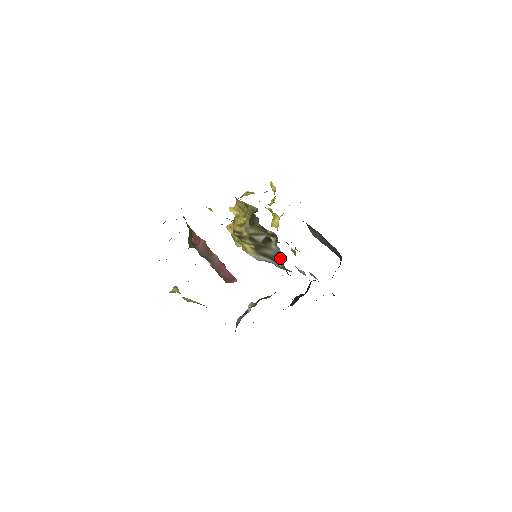
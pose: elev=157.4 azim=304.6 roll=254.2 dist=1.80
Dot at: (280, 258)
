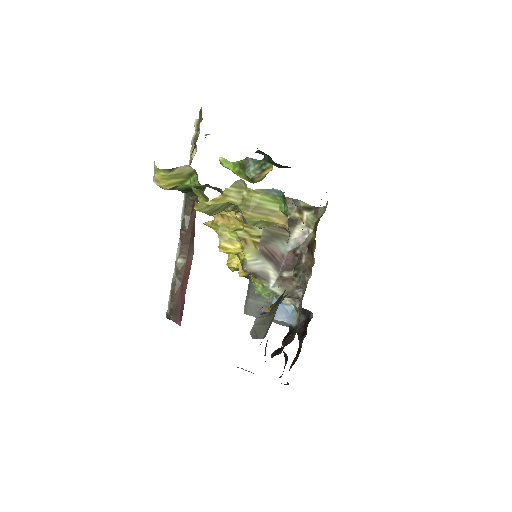
Dot at: (299, 252)
